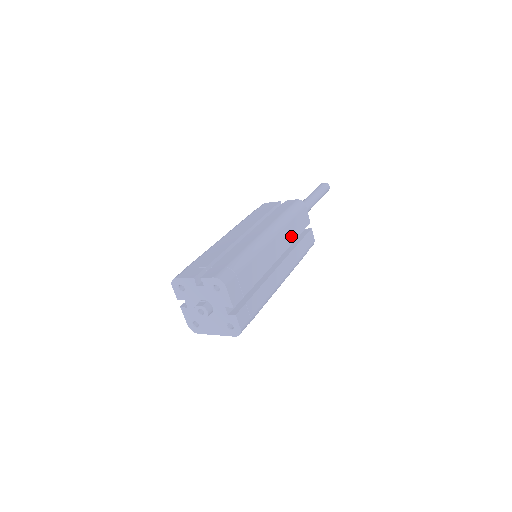
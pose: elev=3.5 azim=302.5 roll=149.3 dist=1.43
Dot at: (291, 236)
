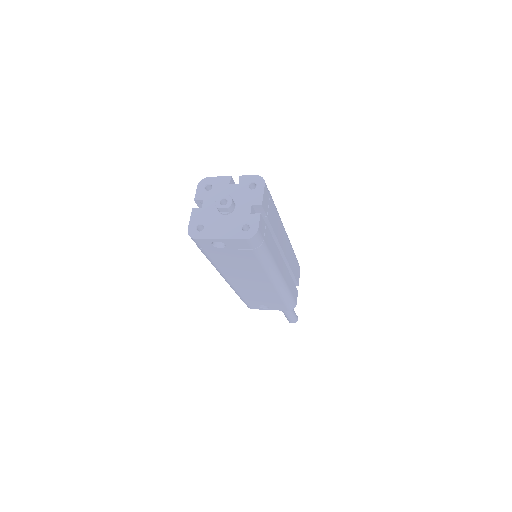
Dot at: (291, 262)
